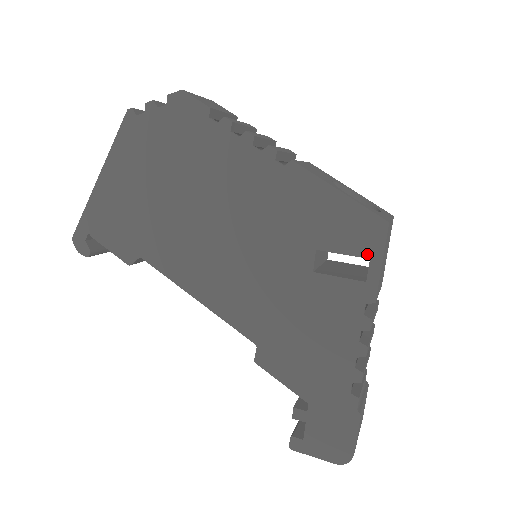
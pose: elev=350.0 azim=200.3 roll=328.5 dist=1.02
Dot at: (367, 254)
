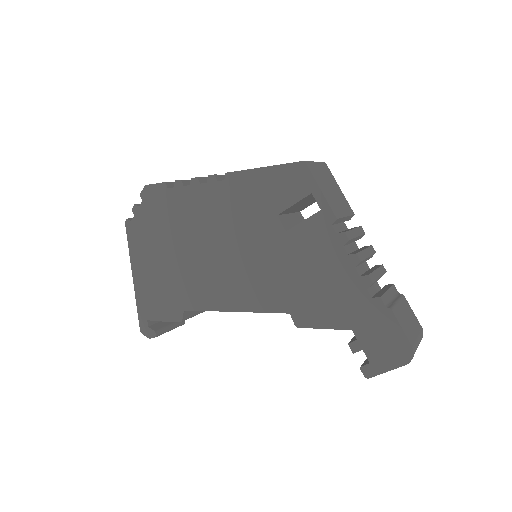
Dot at: (307, 192)
